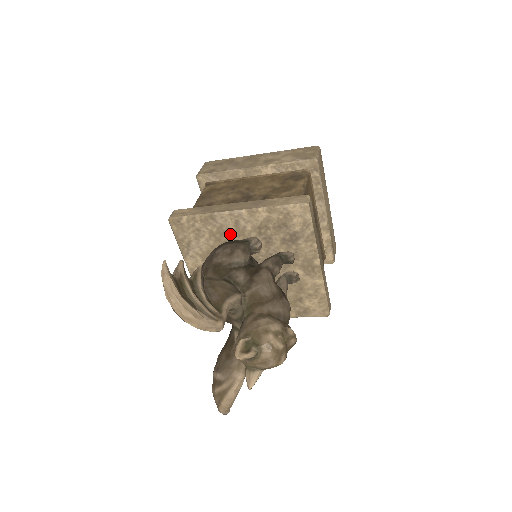
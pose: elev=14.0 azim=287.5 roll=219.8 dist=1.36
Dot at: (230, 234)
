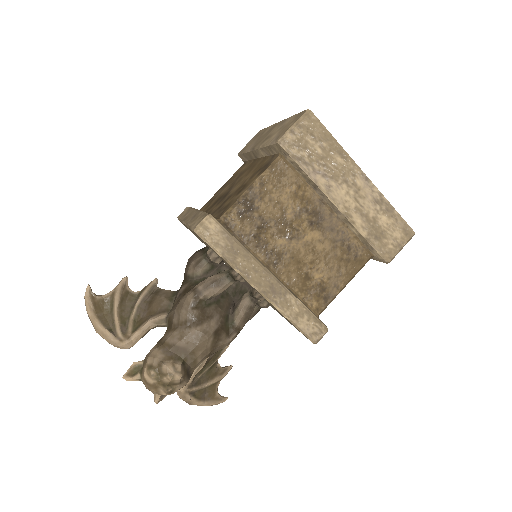
Dot at: occluded
